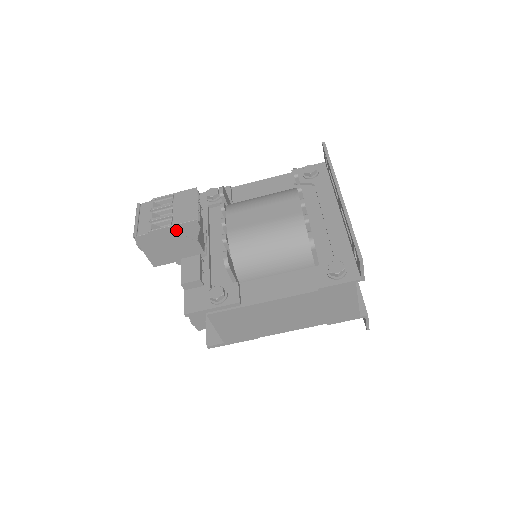
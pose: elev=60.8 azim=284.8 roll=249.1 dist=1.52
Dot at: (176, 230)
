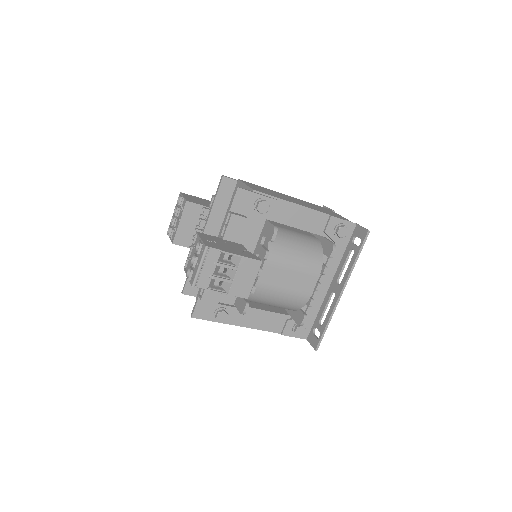
Dot at: (227, 292)
